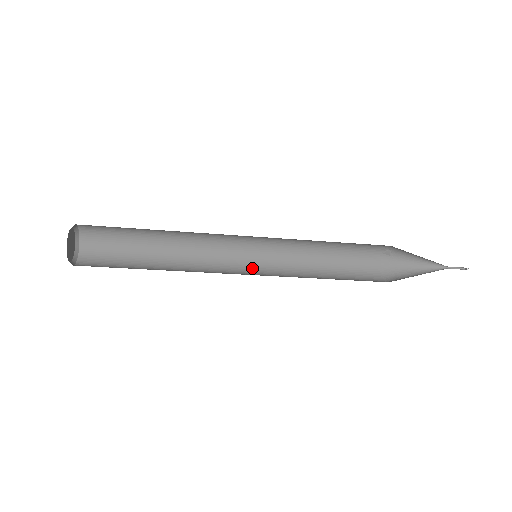
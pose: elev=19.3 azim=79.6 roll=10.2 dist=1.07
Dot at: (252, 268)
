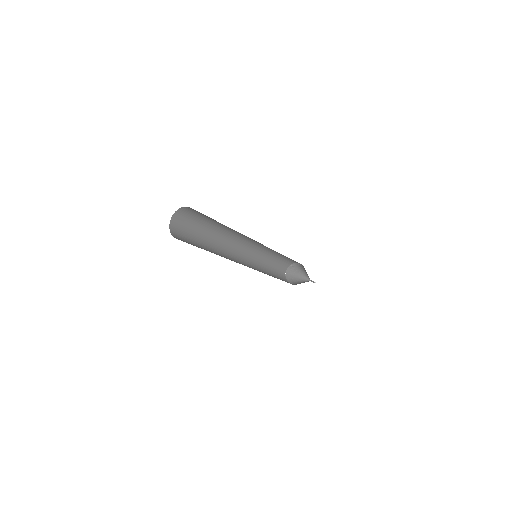
Dot at: (246, 264)
